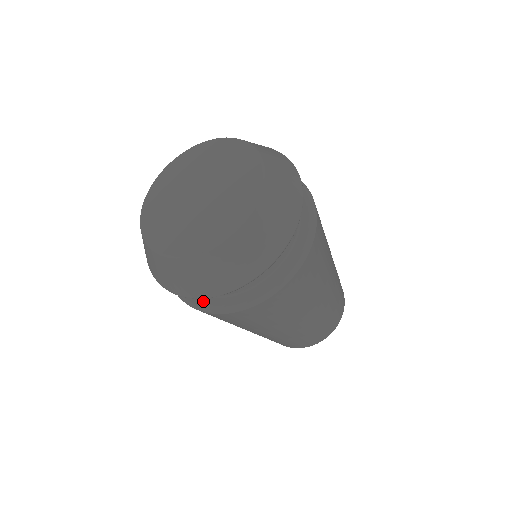
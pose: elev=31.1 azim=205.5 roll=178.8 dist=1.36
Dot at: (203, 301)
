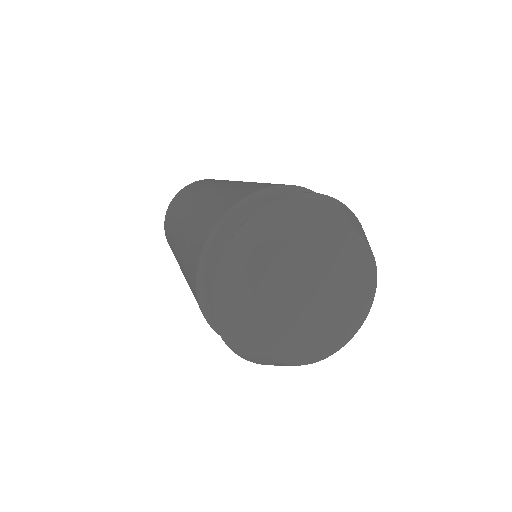
Dot at: occluded
